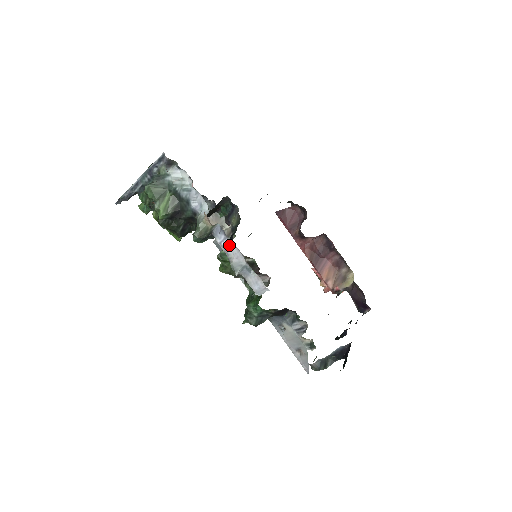
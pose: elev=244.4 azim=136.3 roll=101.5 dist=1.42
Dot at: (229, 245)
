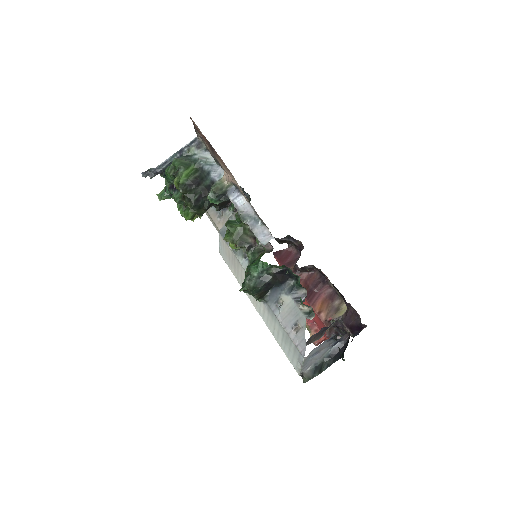
Dot at: (241, 201)
